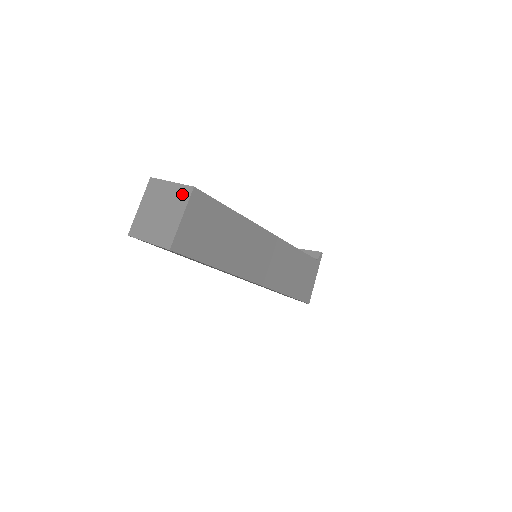
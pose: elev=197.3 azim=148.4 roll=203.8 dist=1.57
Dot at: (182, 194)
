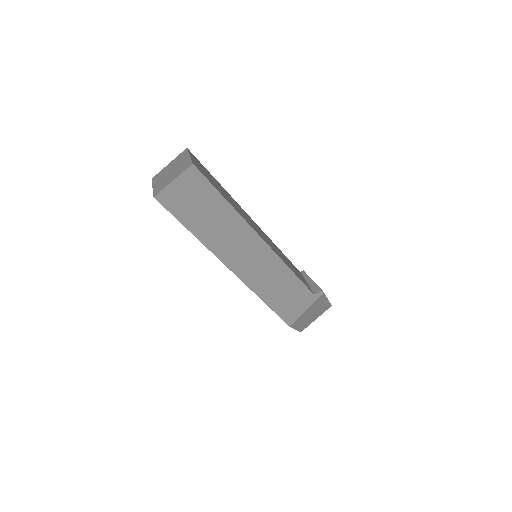
Dot at: (186, 165)
